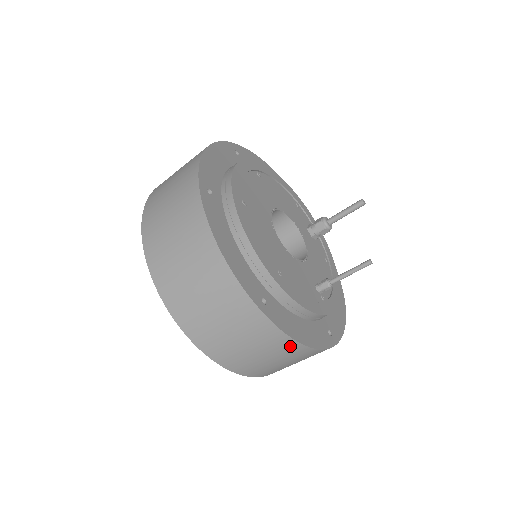
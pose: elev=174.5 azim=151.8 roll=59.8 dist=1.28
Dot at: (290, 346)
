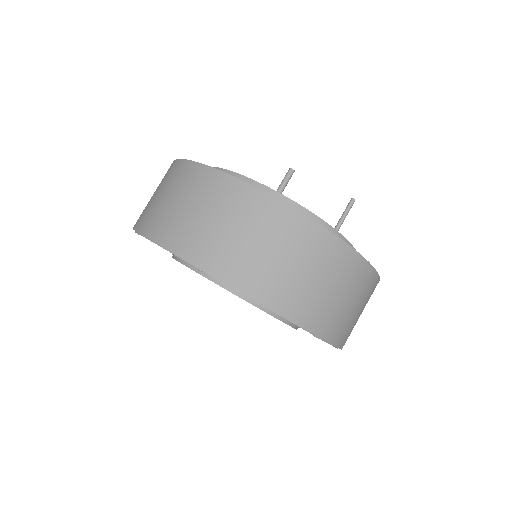
Dot at: (375, 286)
